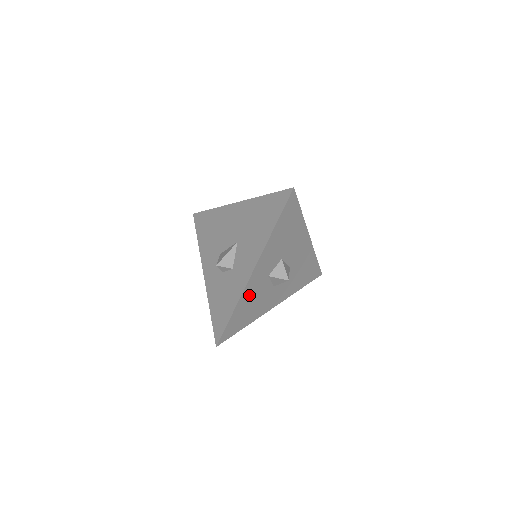
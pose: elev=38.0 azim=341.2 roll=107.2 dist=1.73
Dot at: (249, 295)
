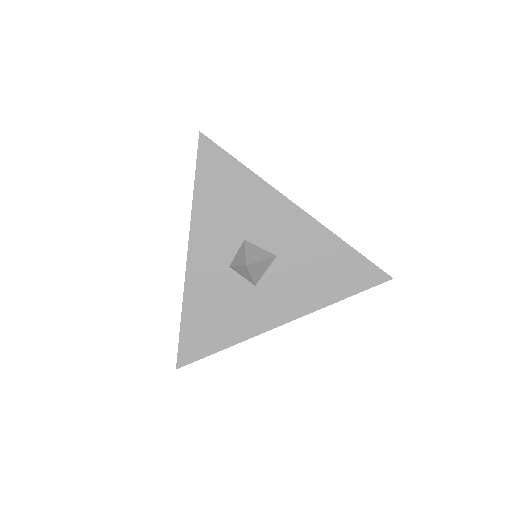
Dot at: (203, 294)
